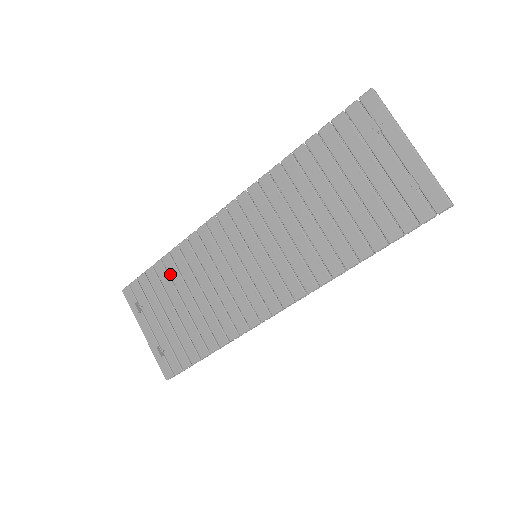
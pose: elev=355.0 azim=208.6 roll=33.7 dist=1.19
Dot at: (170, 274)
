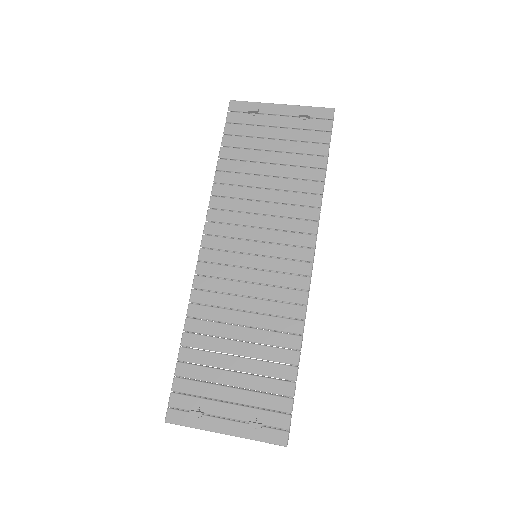
Dot at: (201, 347)
